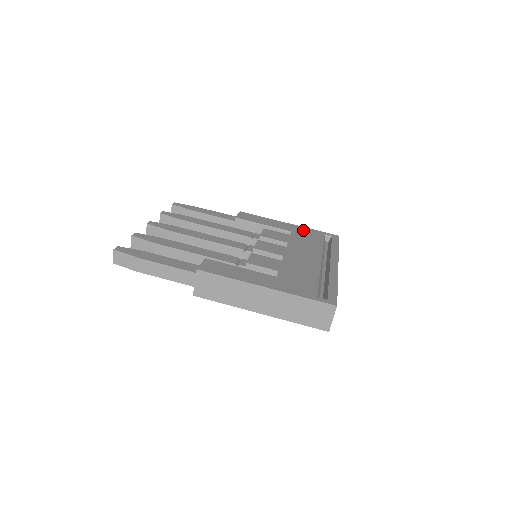
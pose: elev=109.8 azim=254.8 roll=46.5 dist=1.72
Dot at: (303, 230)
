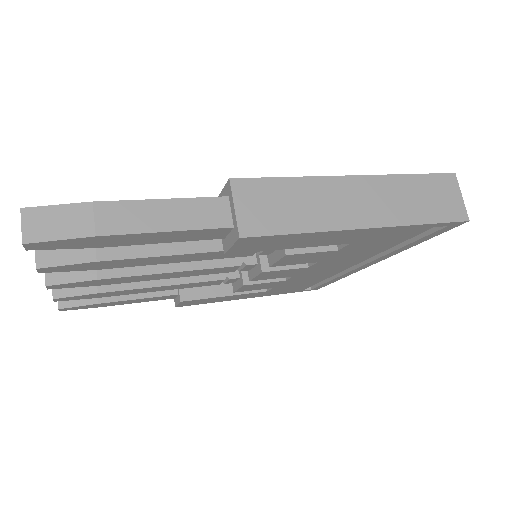
Dot at: occluded
